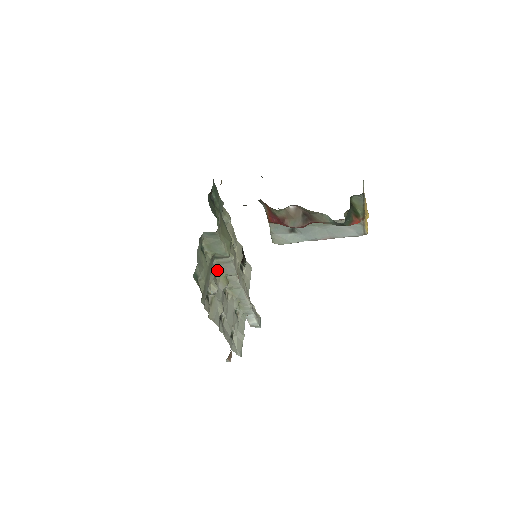
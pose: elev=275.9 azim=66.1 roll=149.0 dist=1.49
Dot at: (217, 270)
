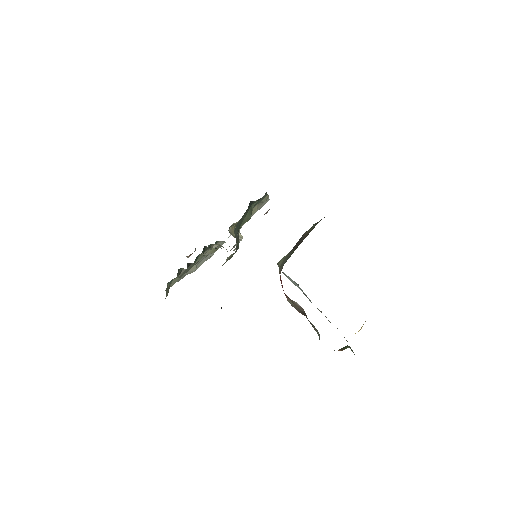
Dot at: occluded
